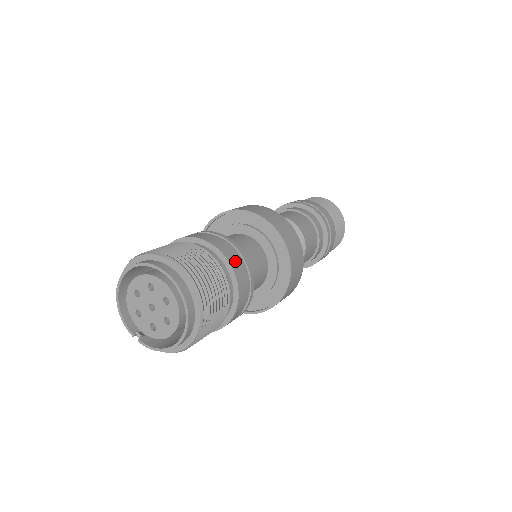
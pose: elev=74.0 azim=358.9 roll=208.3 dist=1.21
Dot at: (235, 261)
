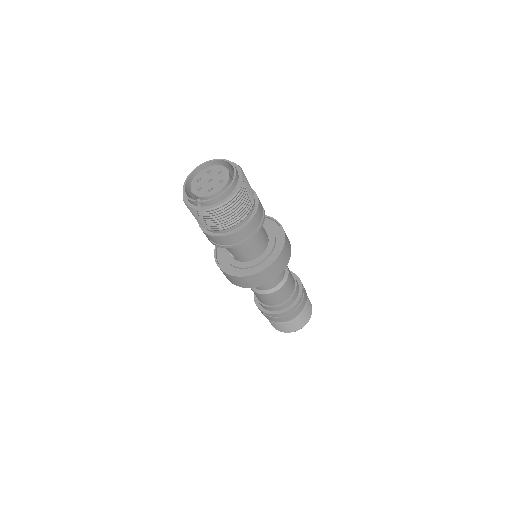
Dot at: occluded
